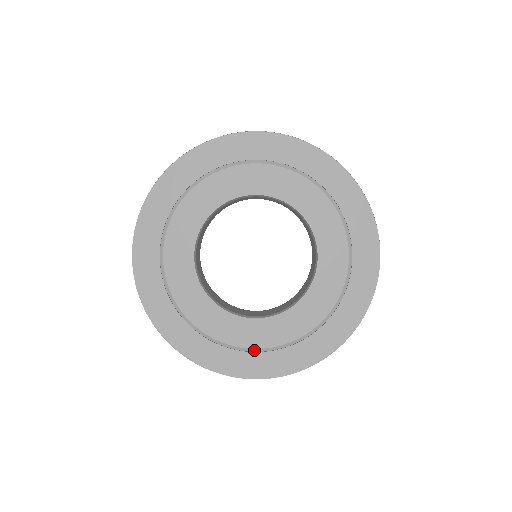
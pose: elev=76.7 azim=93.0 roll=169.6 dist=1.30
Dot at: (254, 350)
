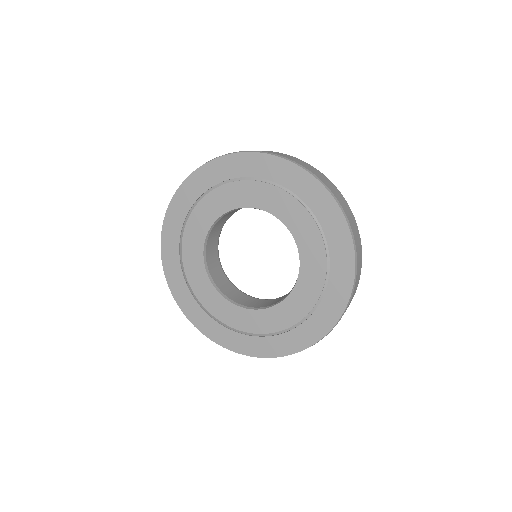
Dot at: (206, 310)
